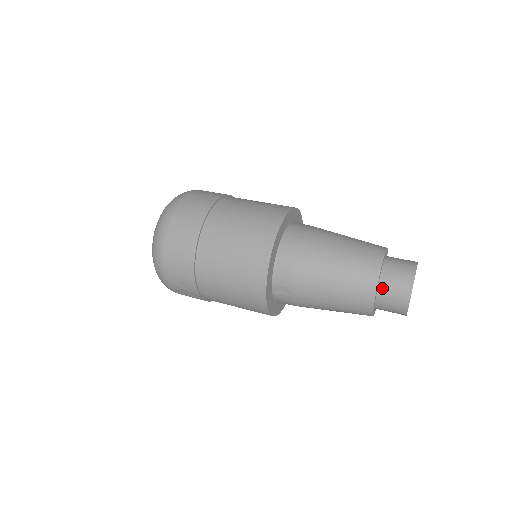
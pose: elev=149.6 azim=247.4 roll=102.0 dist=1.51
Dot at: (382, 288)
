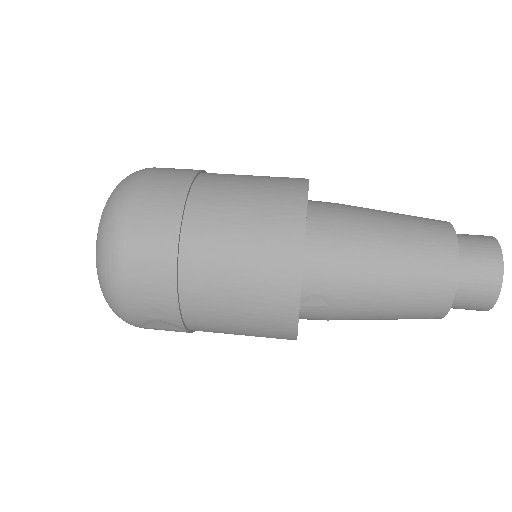
Dot at: (461, 276)
